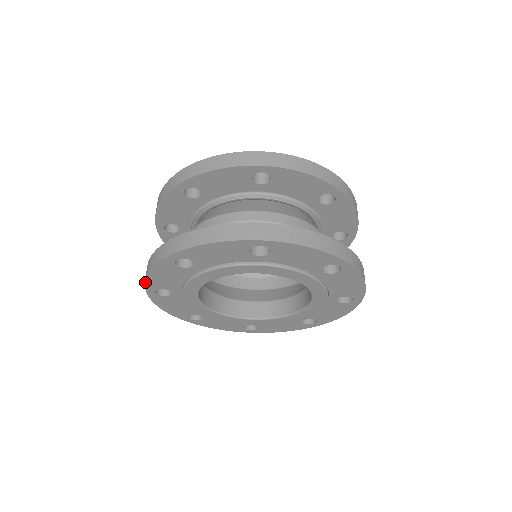
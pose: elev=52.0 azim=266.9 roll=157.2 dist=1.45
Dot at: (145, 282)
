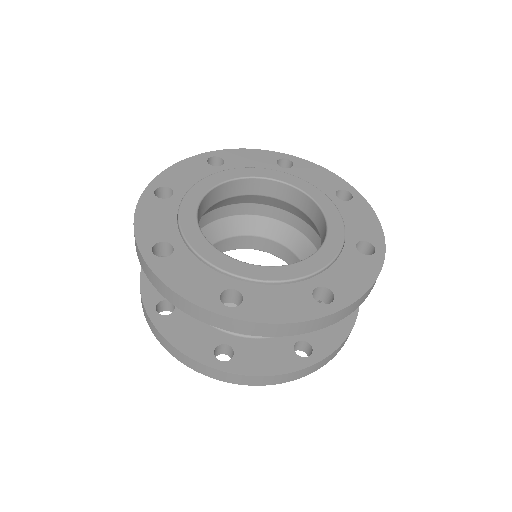
Dot at: (159, 175)
